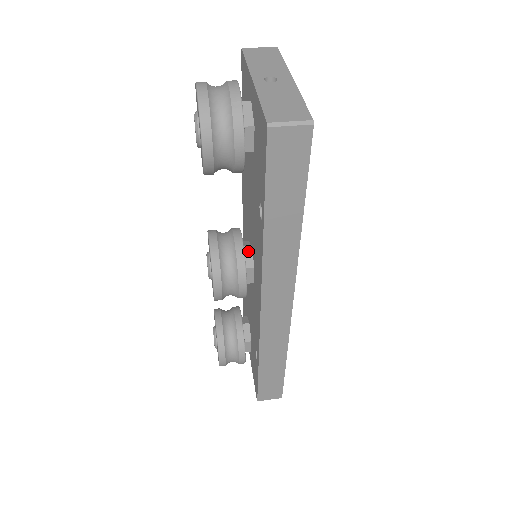
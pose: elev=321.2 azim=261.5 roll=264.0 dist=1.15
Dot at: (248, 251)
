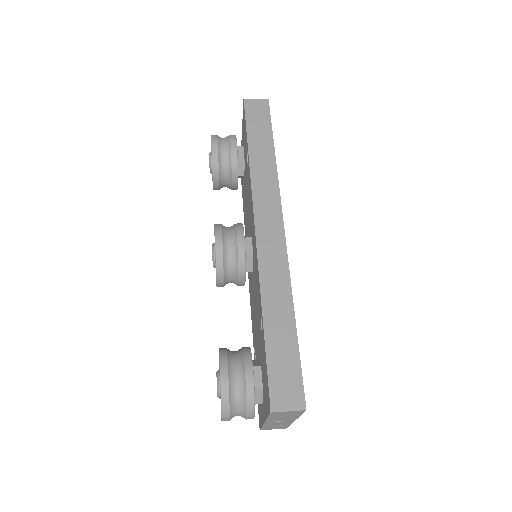
Dot at: occluded
